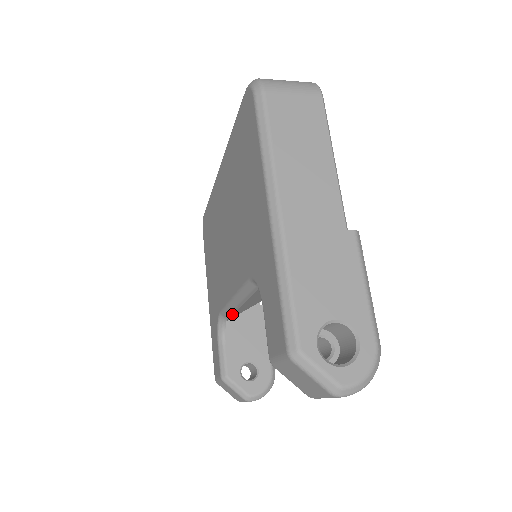
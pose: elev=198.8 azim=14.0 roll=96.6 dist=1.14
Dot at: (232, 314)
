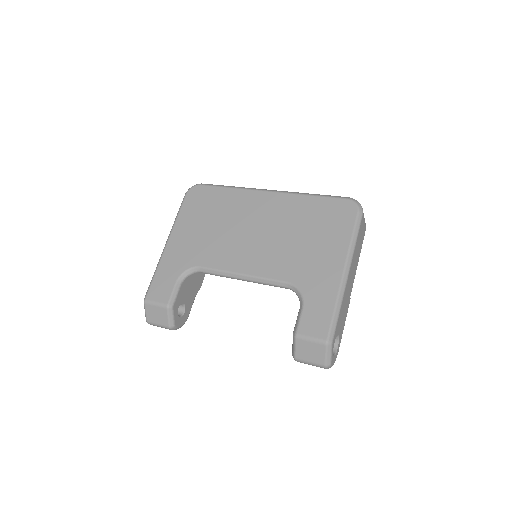
Dot at: (212, 274)
